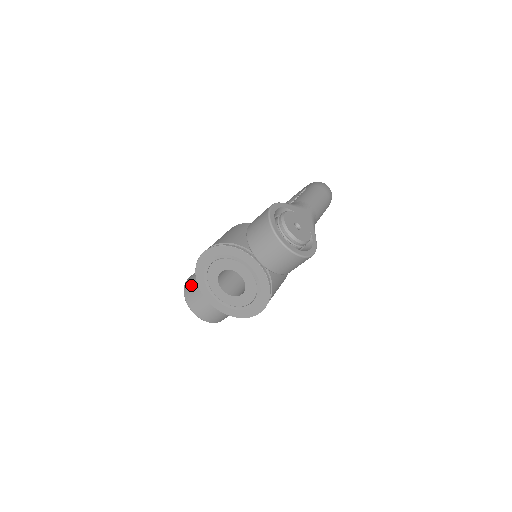
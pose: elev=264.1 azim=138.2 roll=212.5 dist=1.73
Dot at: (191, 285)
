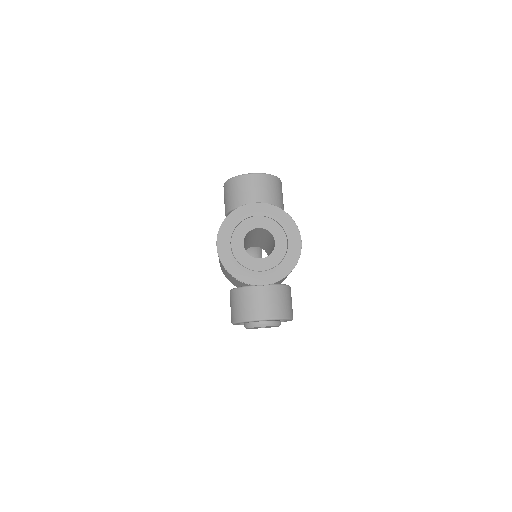
Dot at: (238, 305)
